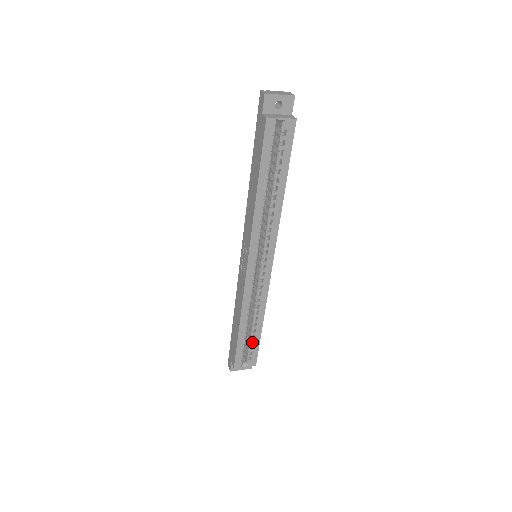
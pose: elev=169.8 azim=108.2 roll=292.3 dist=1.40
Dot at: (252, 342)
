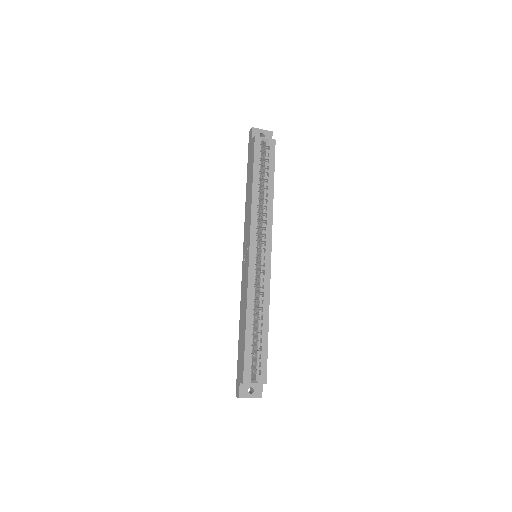
Dot at: (260, 350)
